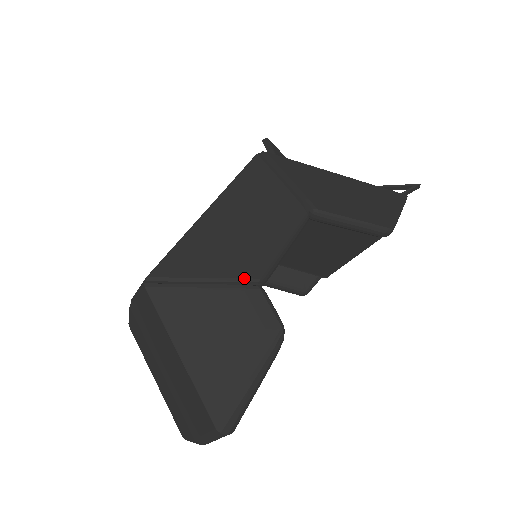
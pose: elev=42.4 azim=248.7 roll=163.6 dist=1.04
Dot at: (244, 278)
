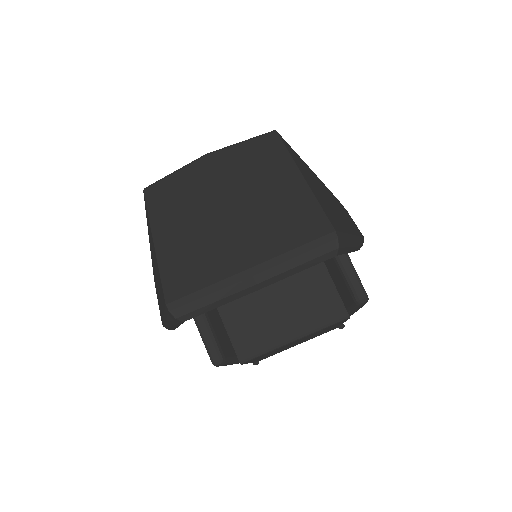
Dot at: occluded
